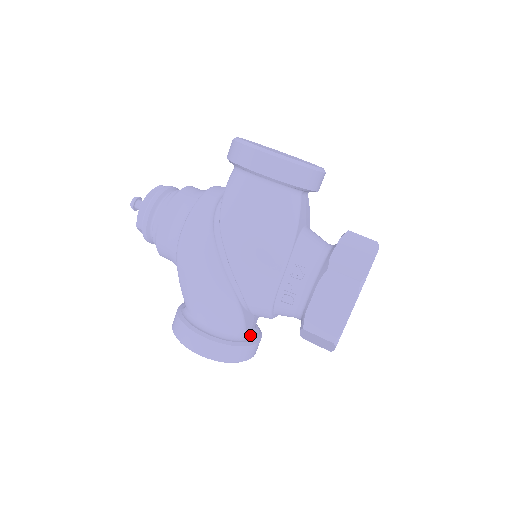
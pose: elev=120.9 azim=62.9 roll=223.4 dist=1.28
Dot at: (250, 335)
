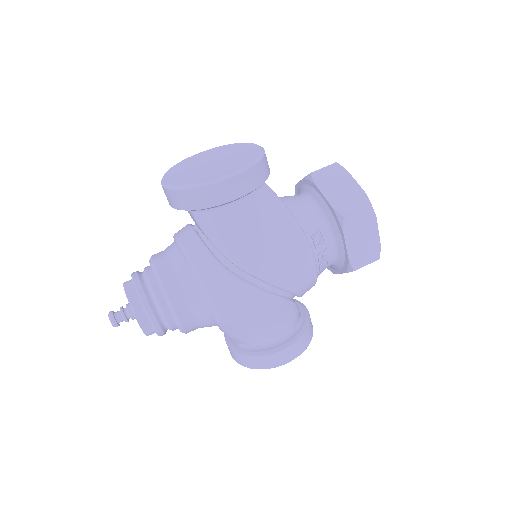
Dot at: occluded
